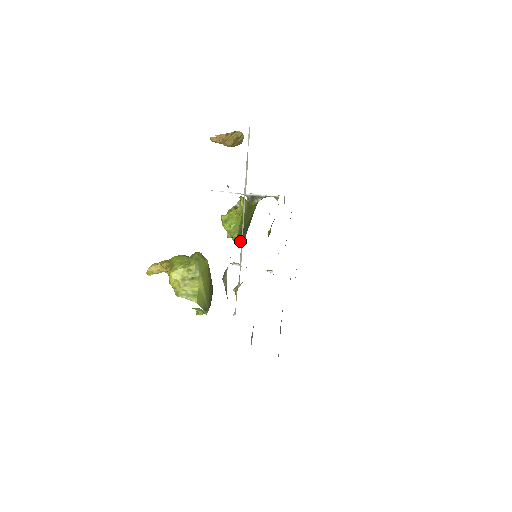
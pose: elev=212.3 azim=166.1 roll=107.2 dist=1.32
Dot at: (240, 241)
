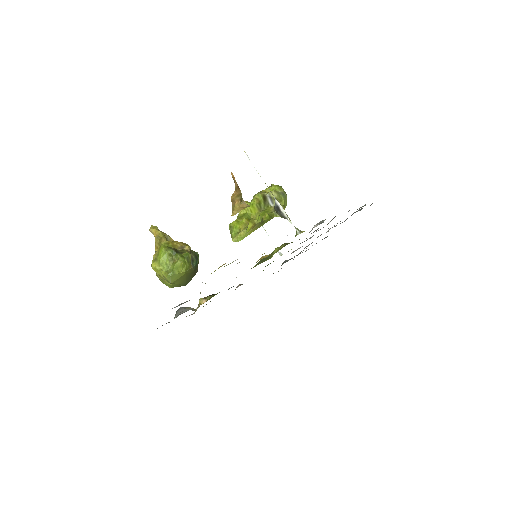
Dot at: occluded
